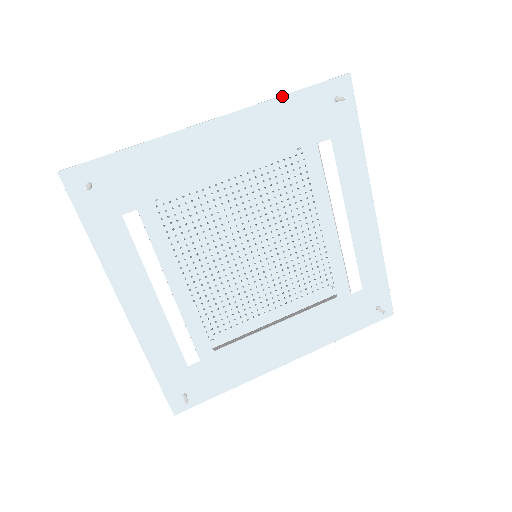
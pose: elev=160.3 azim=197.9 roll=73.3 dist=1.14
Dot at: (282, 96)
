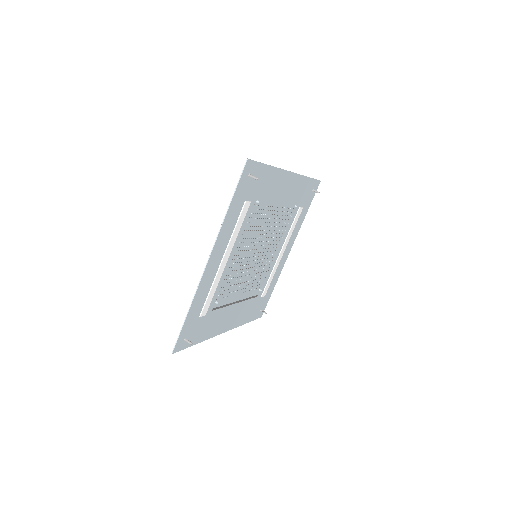
Dot at: (307, 177)
